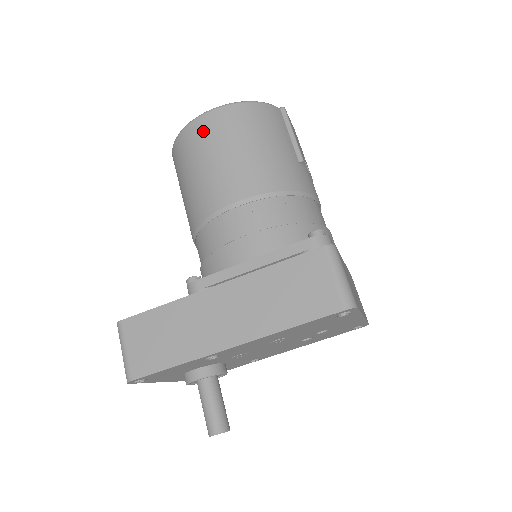
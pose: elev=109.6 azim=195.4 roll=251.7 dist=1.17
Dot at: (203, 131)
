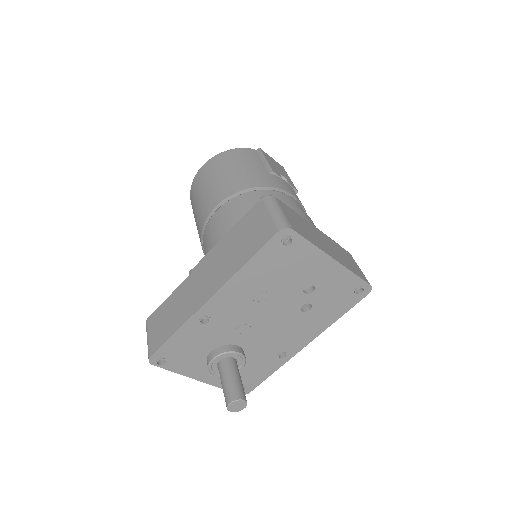
Dot at: (199, 179)
